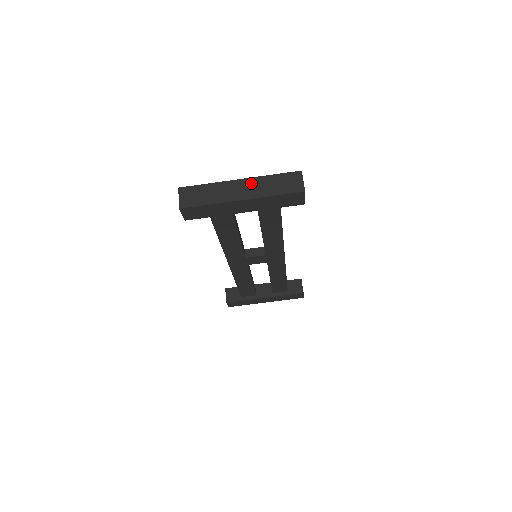
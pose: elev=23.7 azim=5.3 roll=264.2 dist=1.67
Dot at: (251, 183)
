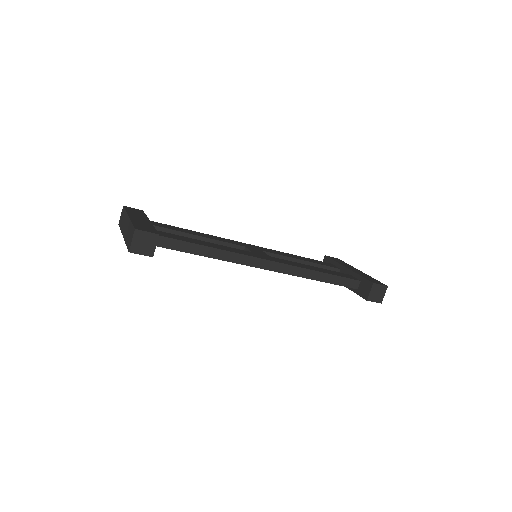
Dot at: (128, 224)
